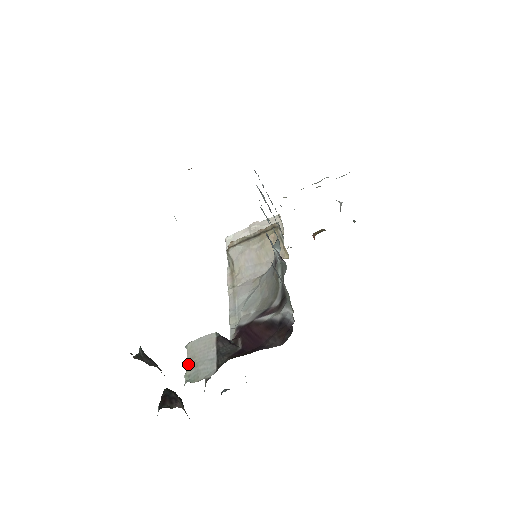
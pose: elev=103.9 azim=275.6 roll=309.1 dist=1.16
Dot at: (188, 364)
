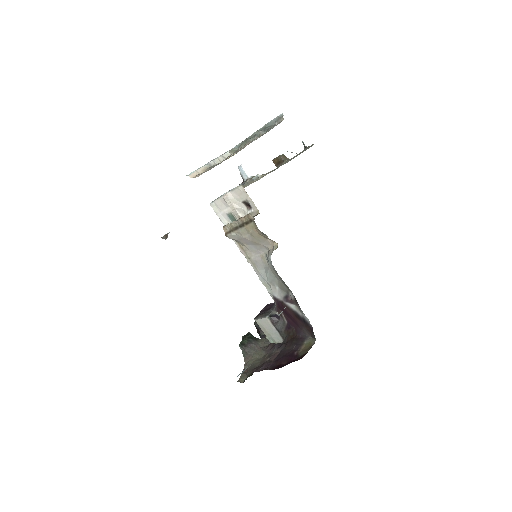
Dot at: (264, 333)
